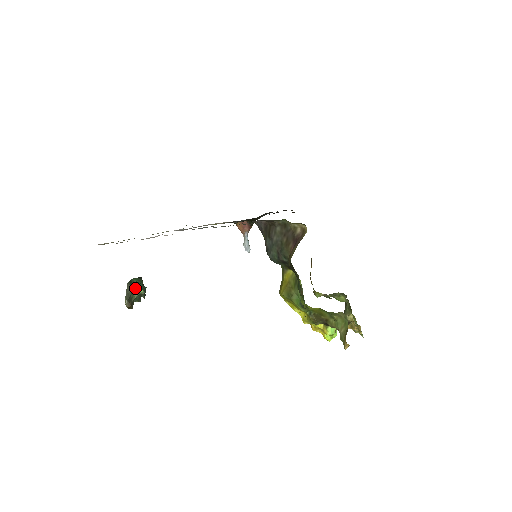
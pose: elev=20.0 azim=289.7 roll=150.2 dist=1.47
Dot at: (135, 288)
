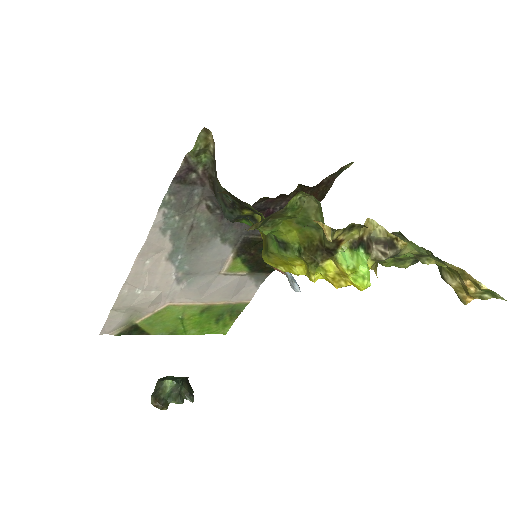
Dot at: (164, 381)
